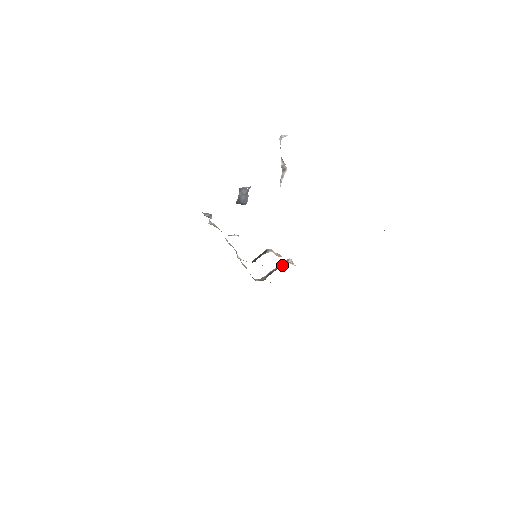
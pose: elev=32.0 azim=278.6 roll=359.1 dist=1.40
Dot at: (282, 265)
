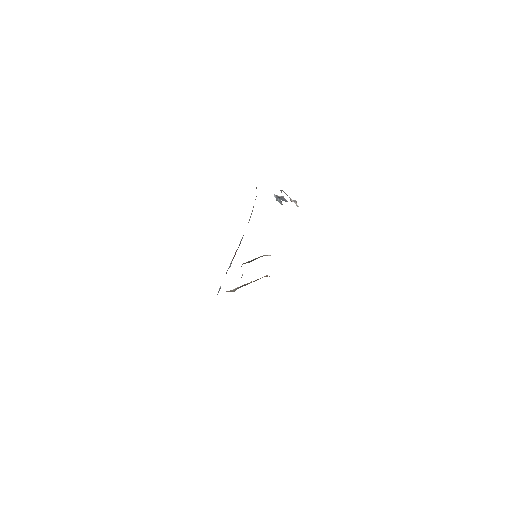
Dot at: occluded
